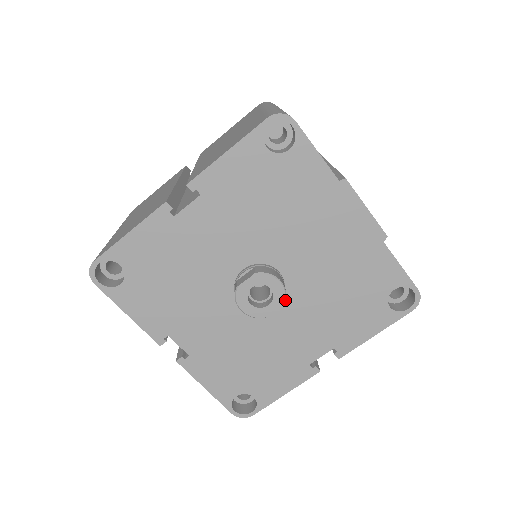
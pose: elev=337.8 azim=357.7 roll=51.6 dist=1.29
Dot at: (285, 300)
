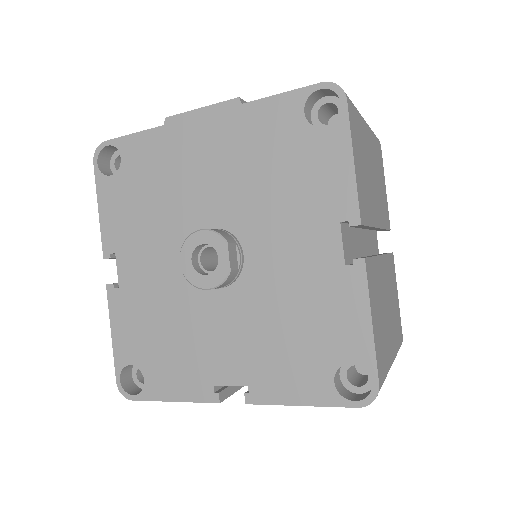
Dot at: (245, 242)
